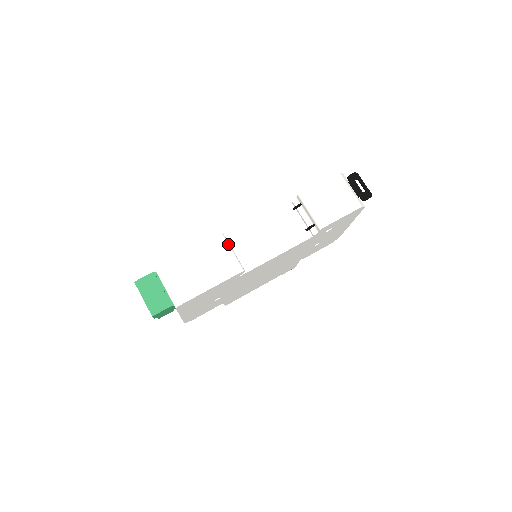
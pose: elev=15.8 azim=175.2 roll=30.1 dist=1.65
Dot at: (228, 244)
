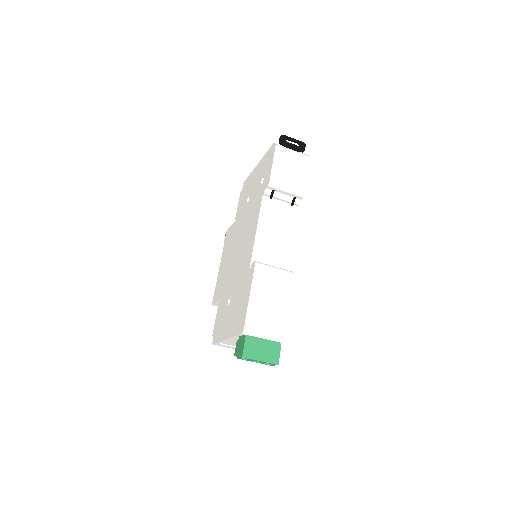
Dot at: (267, 265)
